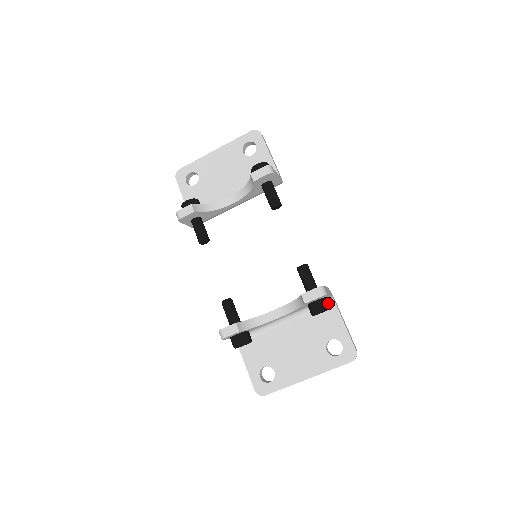
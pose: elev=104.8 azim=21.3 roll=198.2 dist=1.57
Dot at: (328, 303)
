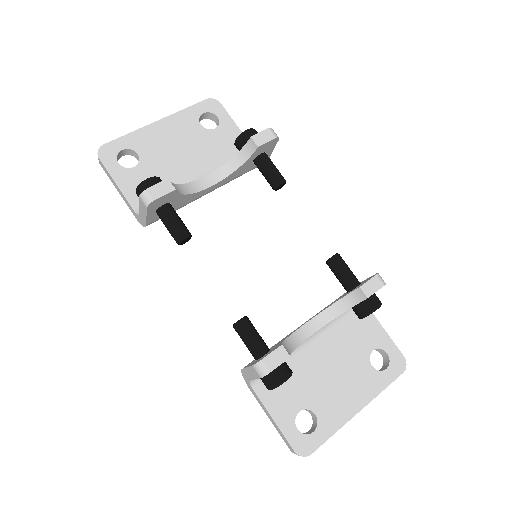
Dot at: (377, 298)
